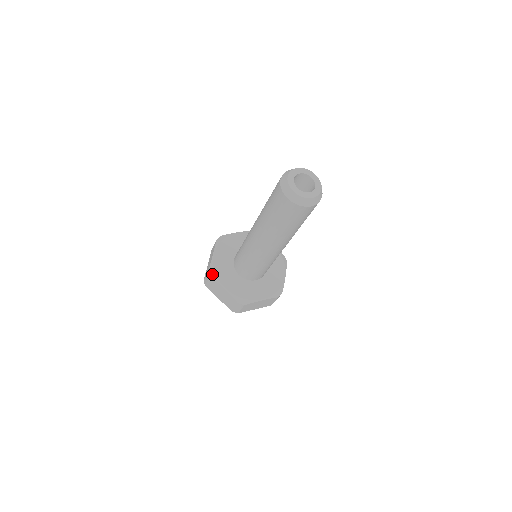
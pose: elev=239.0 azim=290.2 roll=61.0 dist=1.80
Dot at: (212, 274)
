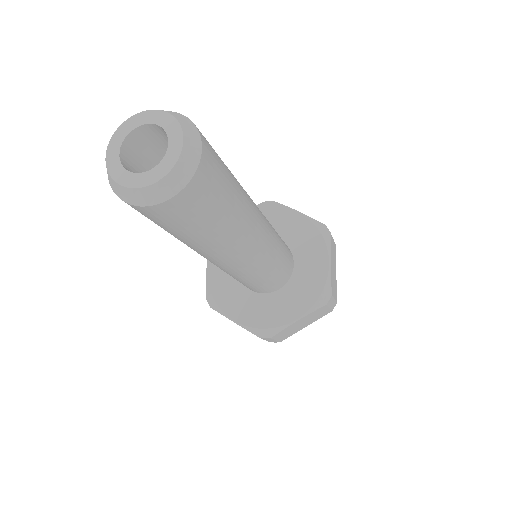
Dot at: (211, 303)
